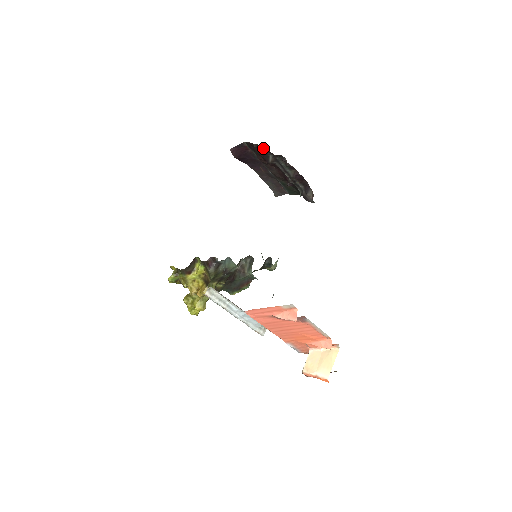
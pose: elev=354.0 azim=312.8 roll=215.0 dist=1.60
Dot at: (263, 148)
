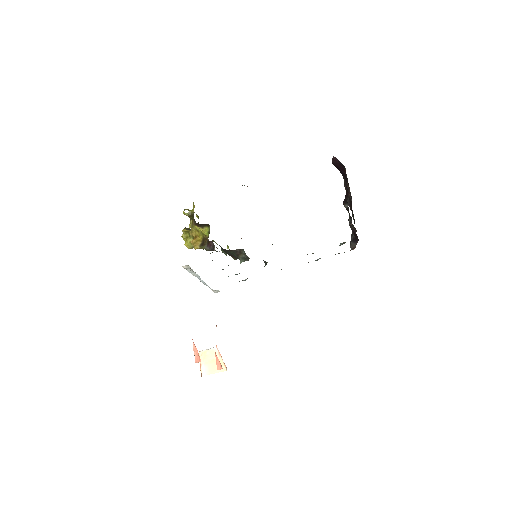
Dot at: occluded
